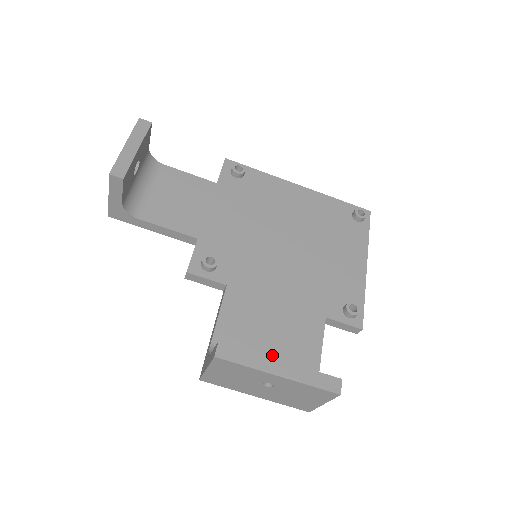
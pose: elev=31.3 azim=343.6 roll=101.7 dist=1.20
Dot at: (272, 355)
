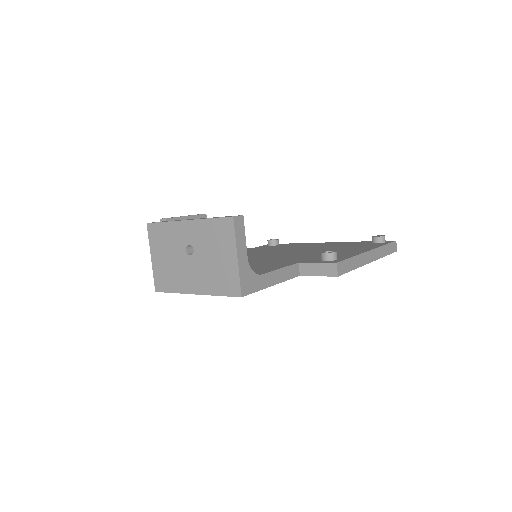
Dot at: occluded
